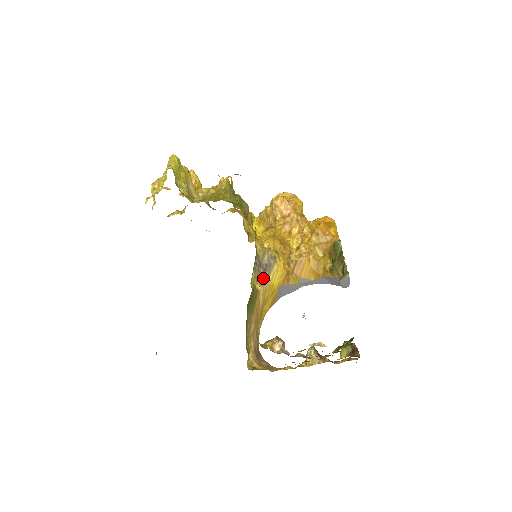
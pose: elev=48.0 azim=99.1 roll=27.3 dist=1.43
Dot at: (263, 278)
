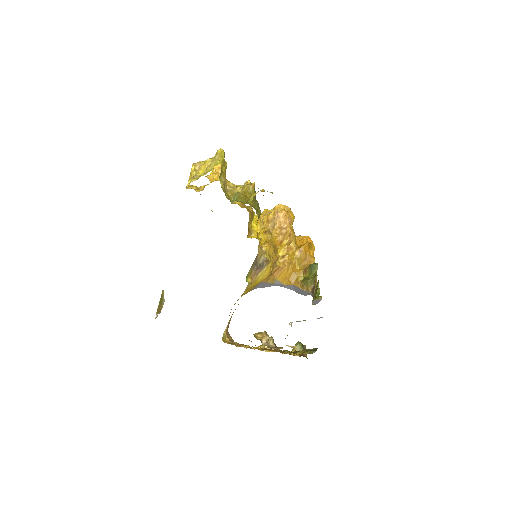
Dot at: (254, 274)
